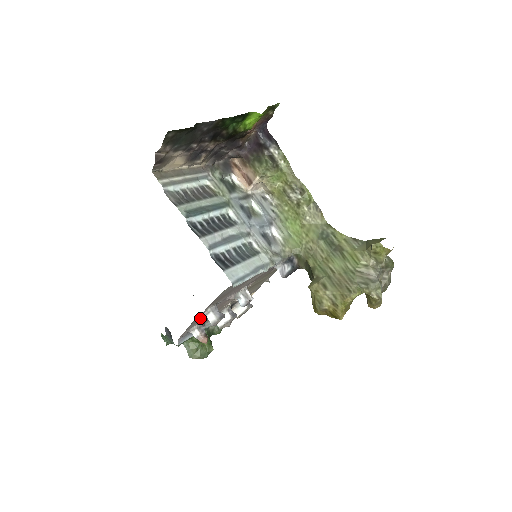
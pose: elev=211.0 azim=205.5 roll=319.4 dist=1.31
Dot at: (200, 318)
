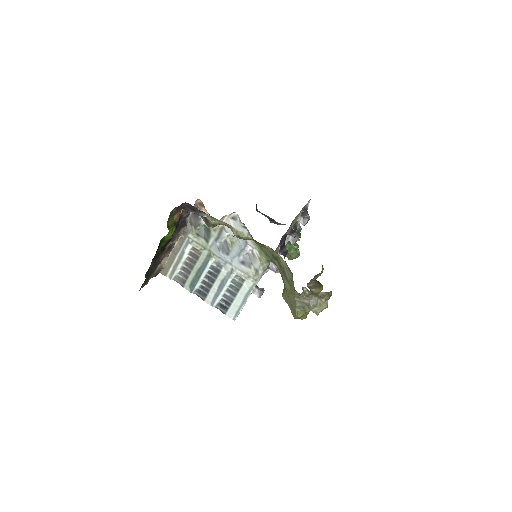
Dot at: occluded
